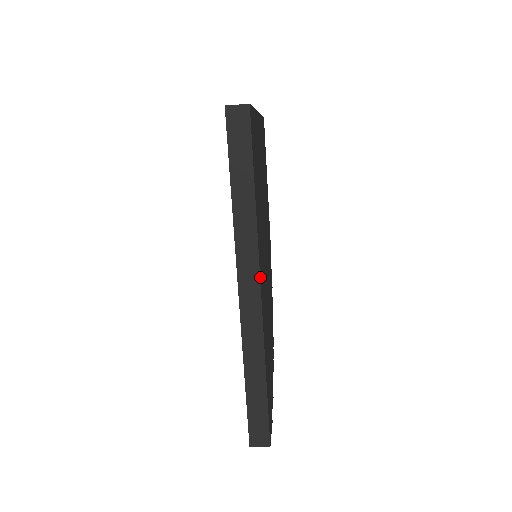
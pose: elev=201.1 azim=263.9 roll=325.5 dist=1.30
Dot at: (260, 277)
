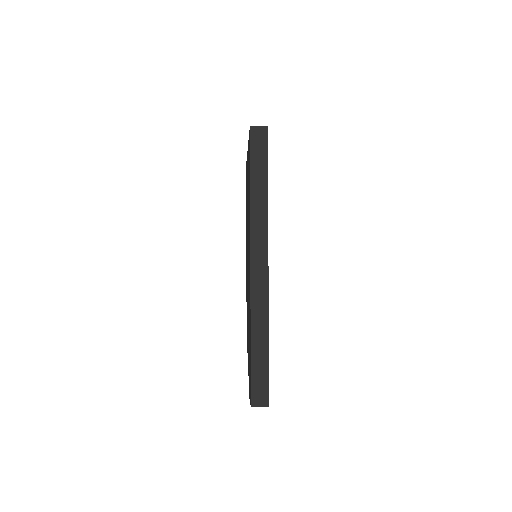
Dot at: occluded
